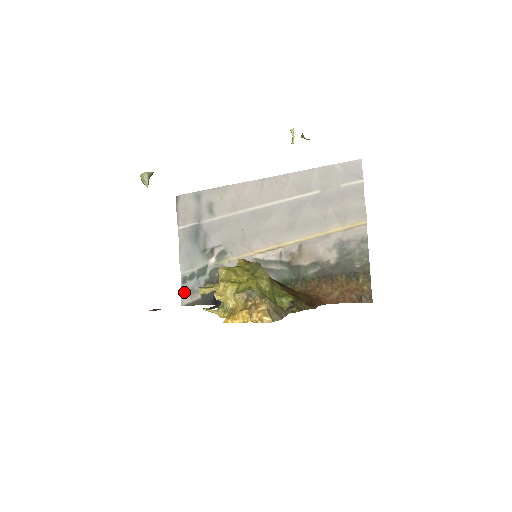
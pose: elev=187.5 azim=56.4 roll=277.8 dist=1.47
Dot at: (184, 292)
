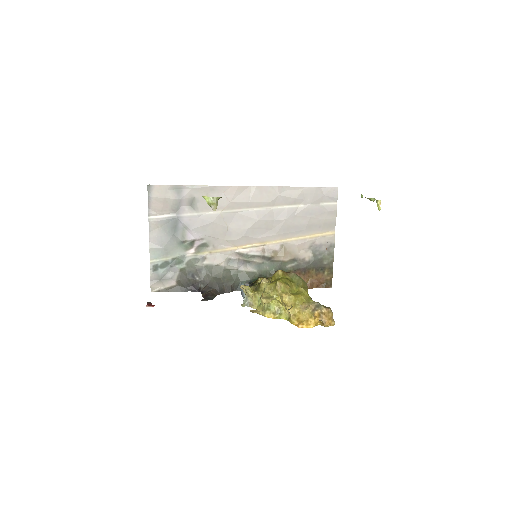
Dot at: (154, 279)
